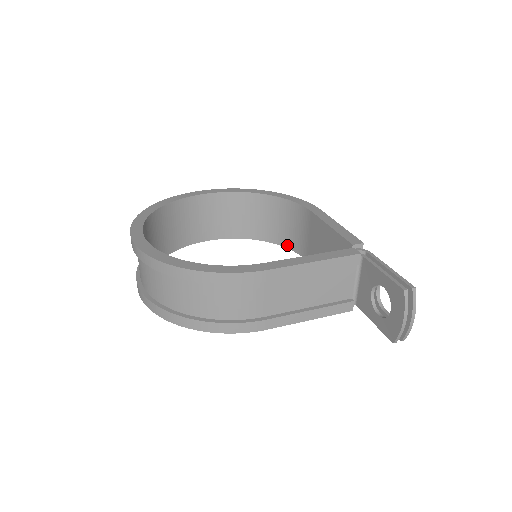
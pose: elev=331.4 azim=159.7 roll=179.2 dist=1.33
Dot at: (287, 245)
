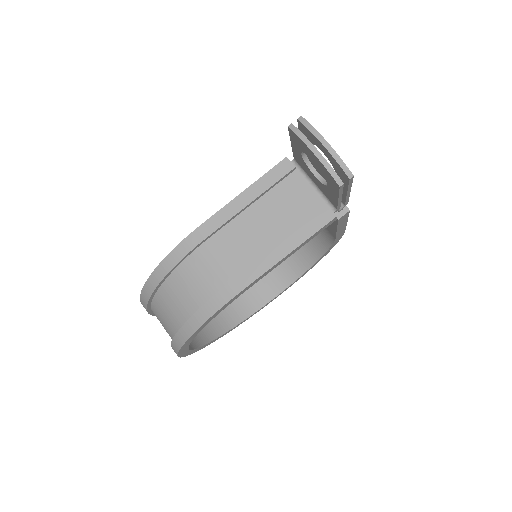
Dot at: (325, 247)
